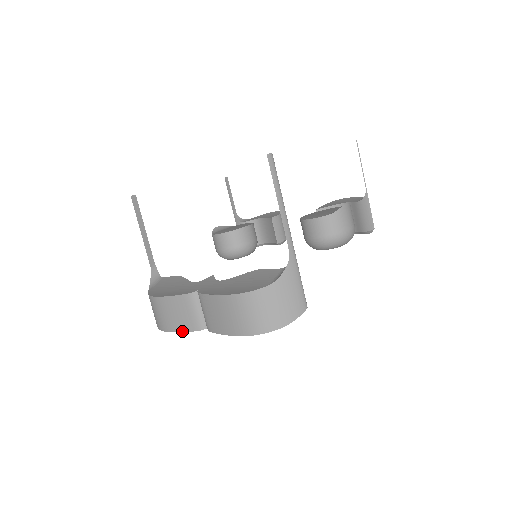
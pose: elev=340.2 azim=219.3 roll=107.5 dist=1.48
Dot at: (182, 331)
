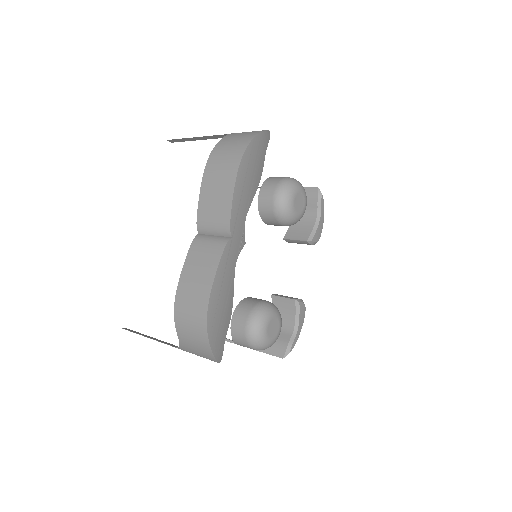
Dot at: (216, 269)
